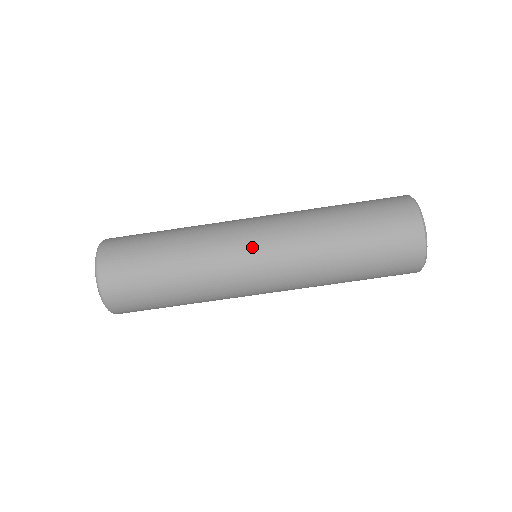
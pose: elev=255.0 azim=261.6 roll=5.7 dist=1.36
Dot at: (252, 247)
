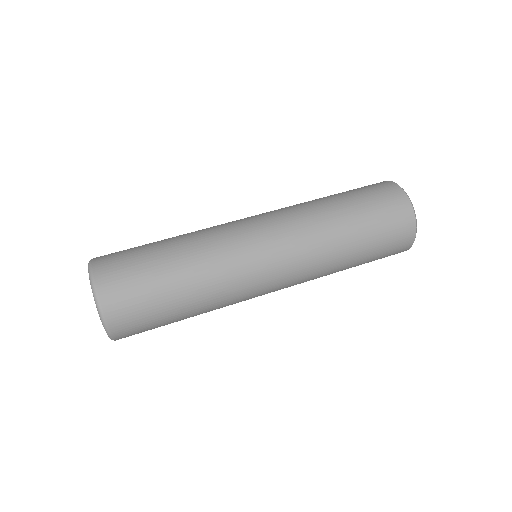
Dot at: (251, 222)
